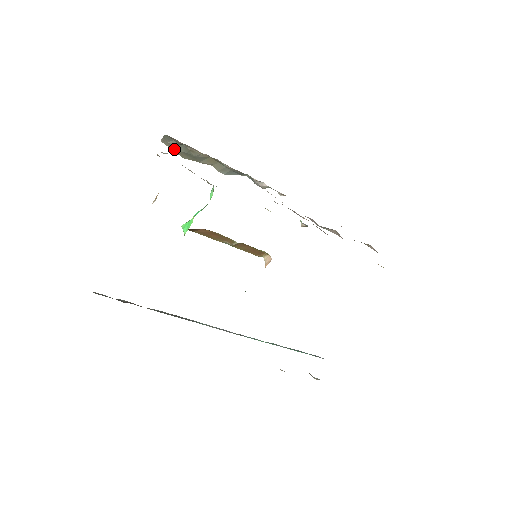
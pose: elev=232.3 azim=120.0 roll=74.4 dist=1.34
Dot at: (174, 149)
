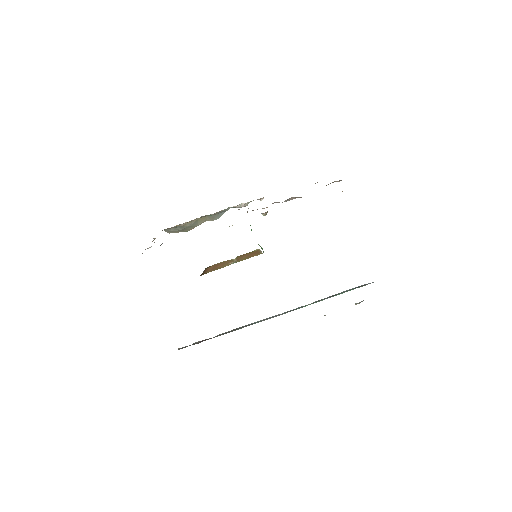
Dot at: (178, 232)
